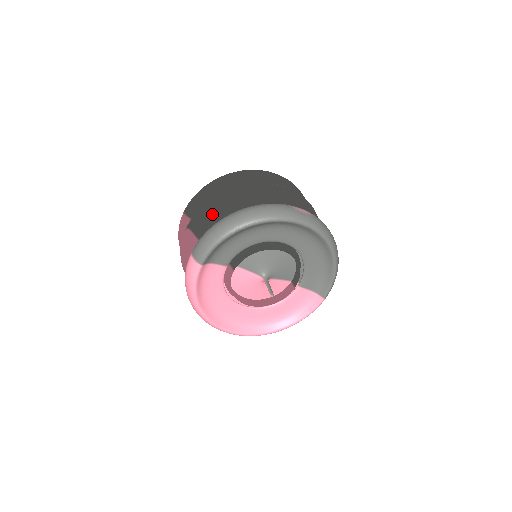
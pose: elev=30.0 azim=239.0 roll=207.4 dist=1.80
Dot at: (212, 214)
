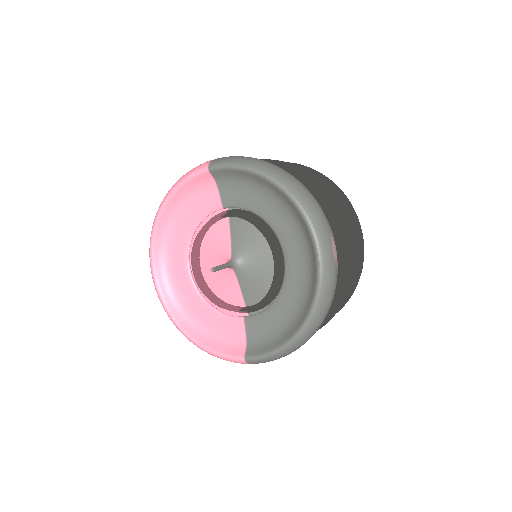
Dot at: occluded
